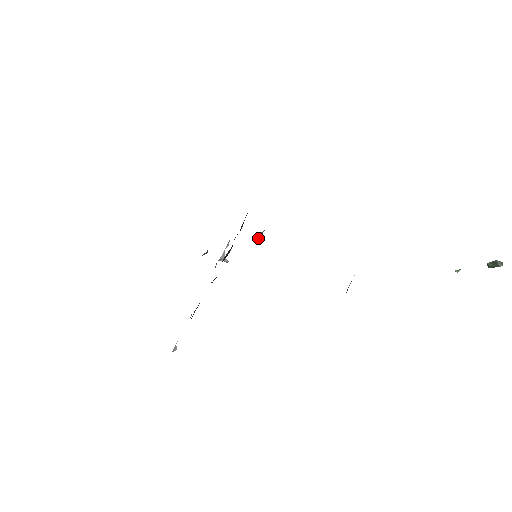
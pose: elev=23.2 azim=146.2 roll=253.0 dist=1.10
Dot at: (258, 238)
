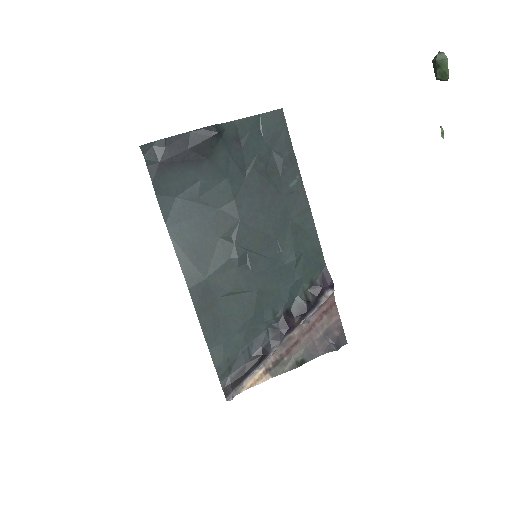
Dot at: (275, 252)
